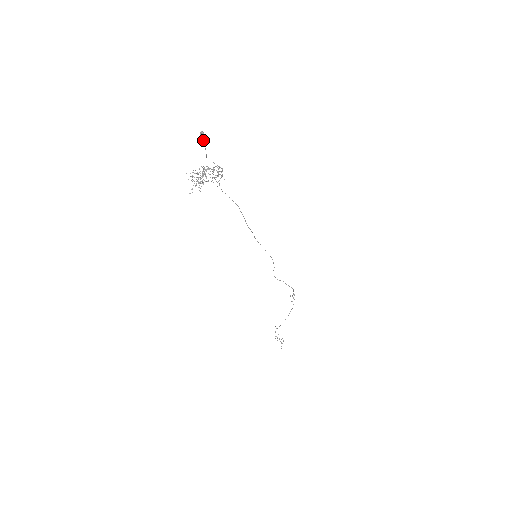
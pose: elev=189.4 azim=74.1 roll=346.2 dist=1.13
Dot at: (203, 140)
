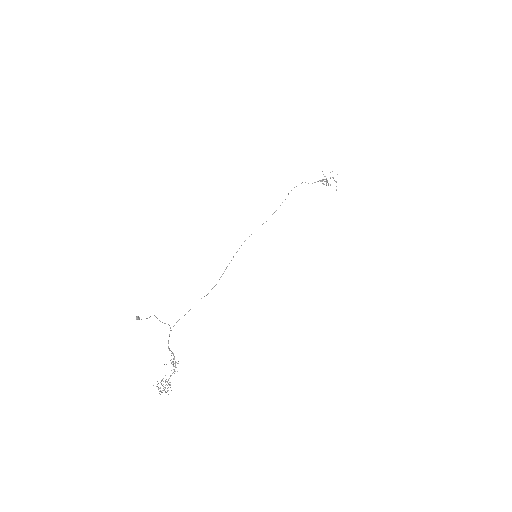
Dot at: occluded
